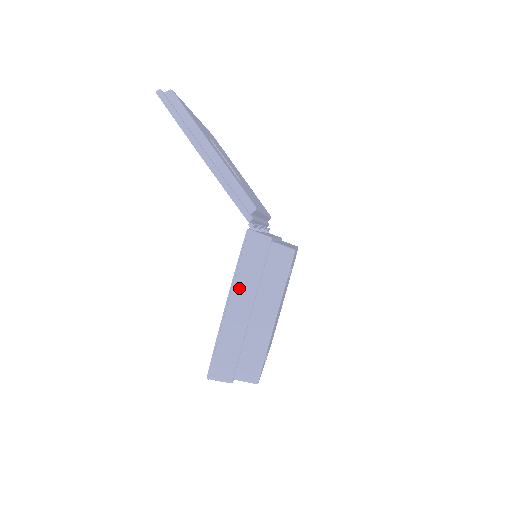
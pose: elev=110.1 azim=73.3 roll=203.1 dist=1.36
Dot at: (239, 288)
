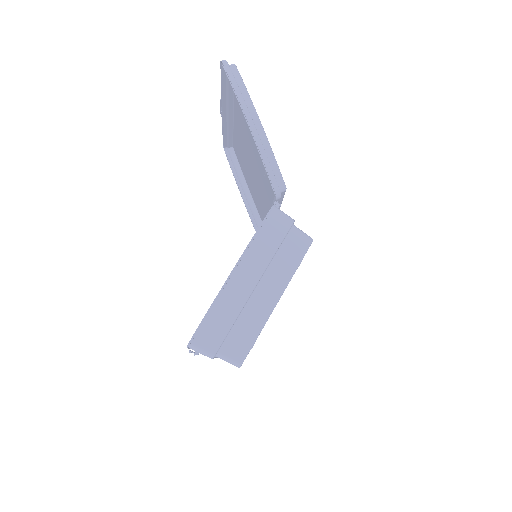
Dot at: (251, 257)
